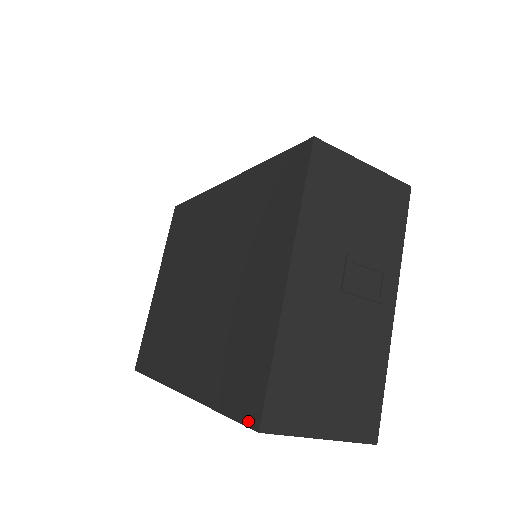
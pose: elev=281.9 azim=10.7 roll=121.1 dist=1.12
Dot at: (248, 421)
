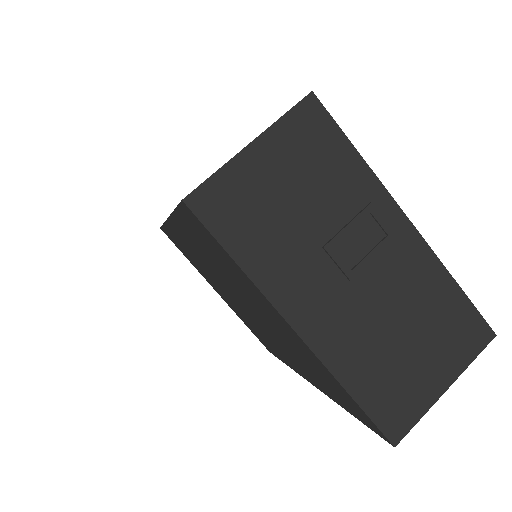
Dot at: (379, 435)
